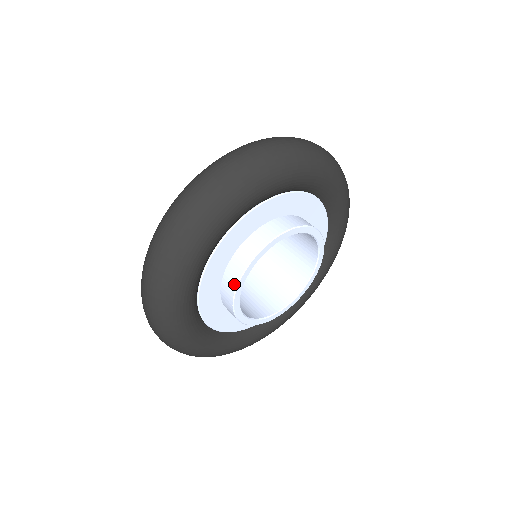
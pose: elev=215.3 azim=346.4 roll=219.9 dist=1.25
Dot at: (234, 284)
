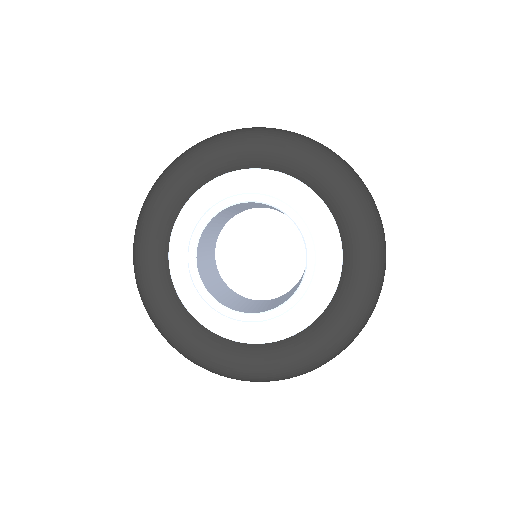
Dot at: (189, 250)
